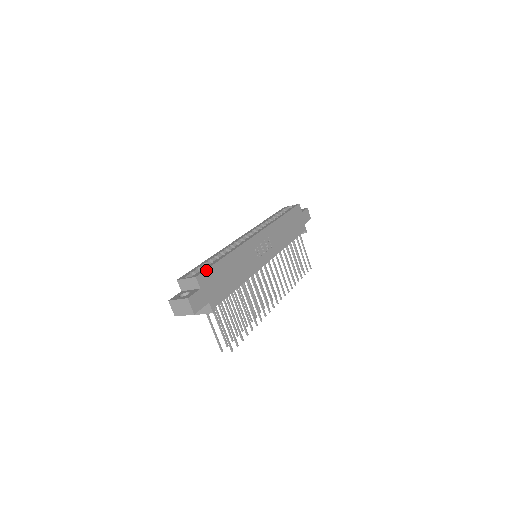
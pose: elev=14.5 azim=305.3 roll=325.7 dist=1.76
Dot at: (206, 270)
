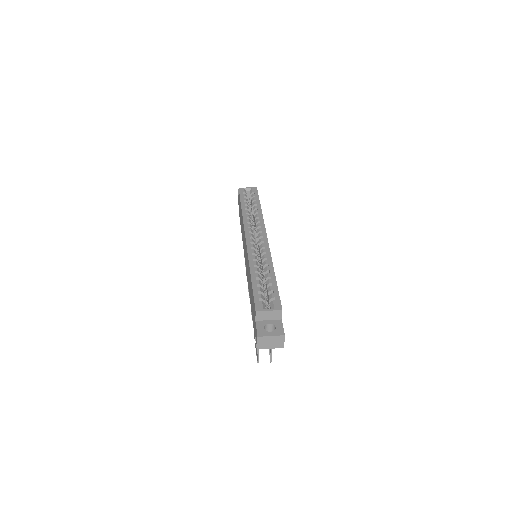
Dot at: occluded
